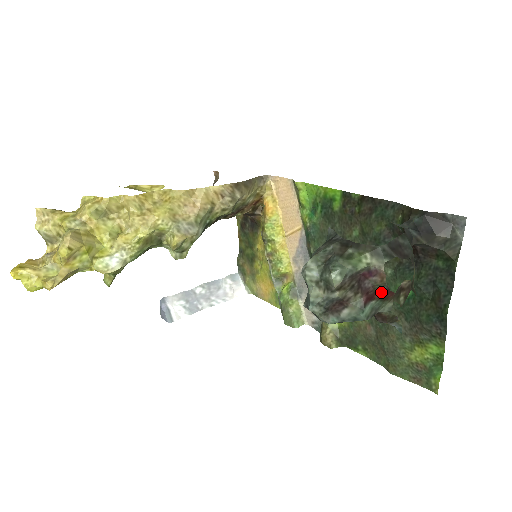
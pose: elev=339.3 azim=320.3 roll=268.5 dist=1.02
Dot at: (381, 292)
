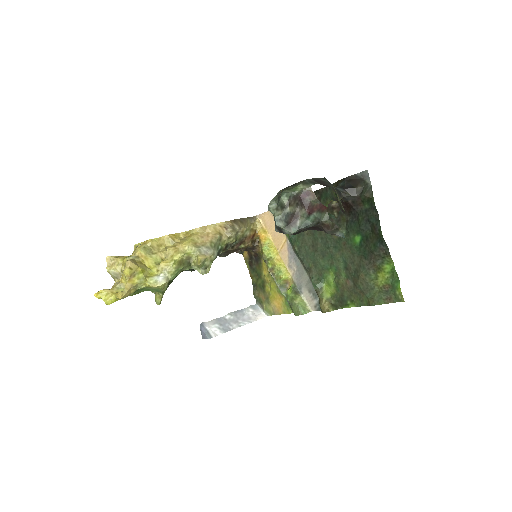
Dot at: (317, 206)
